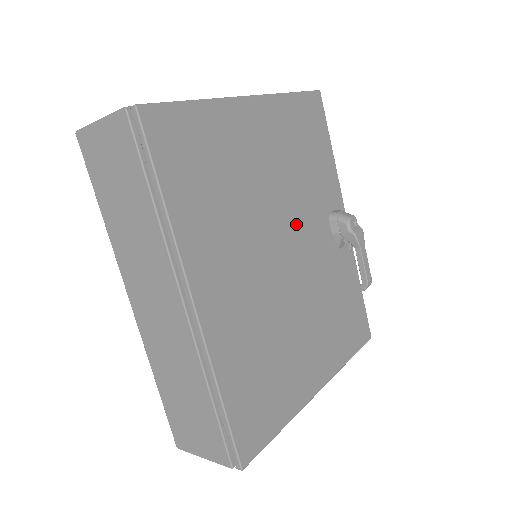
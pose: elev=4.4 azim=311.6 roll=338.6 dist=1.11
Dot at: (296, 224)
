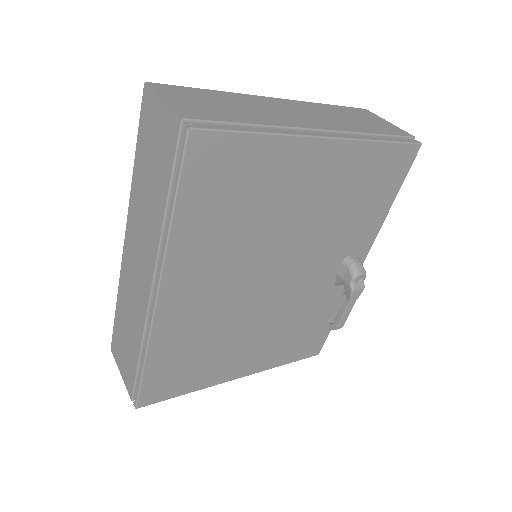
Dot at: (303, 258)
